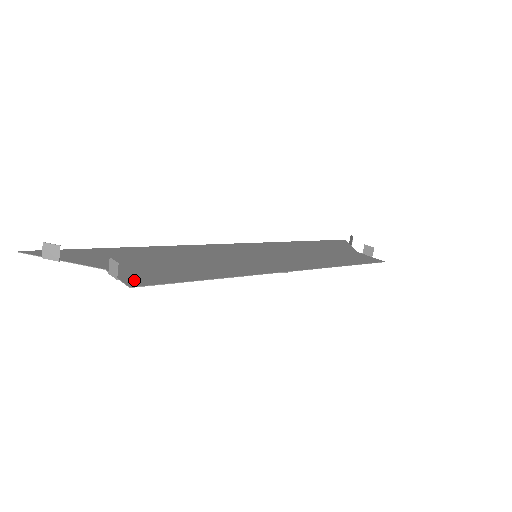
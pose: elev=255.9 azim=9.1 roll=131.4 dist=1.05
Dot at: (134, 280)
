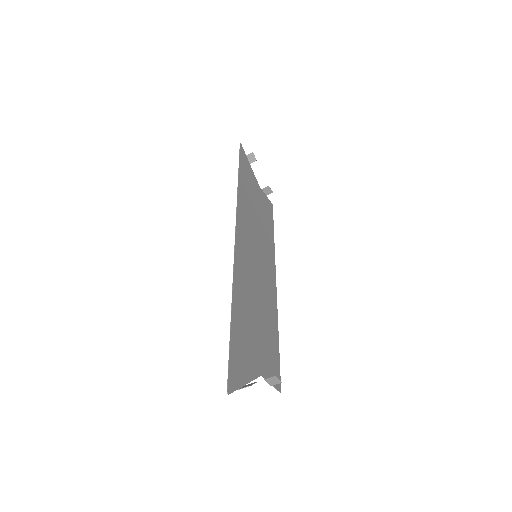
Dot at: occluded
